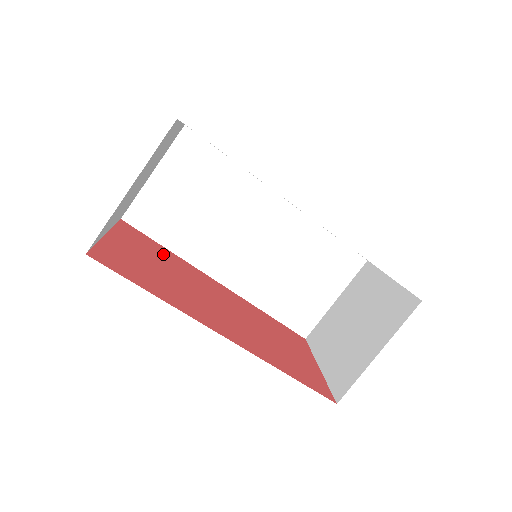
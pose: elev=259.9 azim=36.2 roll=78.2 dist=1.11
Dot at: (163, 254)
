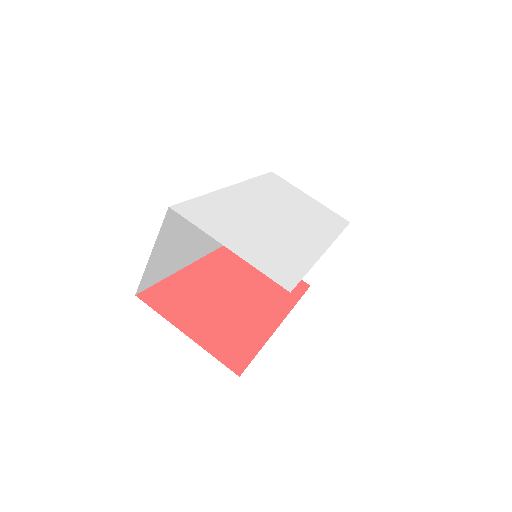
Dot at: (182, 291)
